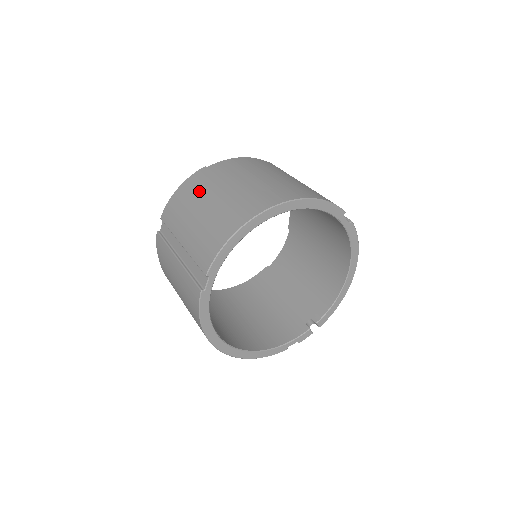
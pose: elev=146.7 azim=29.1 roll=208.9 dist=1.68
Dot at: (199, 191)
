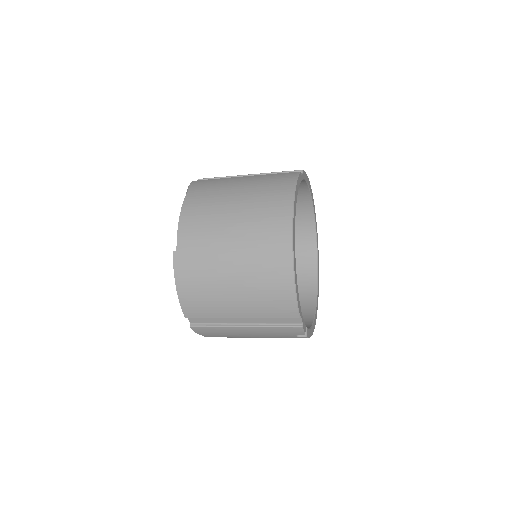
Dot at: occluded
